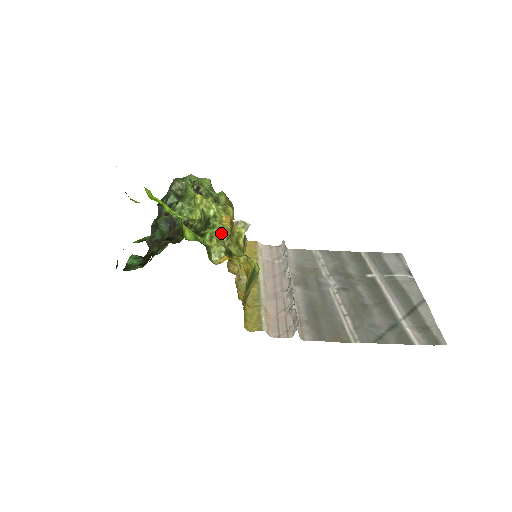
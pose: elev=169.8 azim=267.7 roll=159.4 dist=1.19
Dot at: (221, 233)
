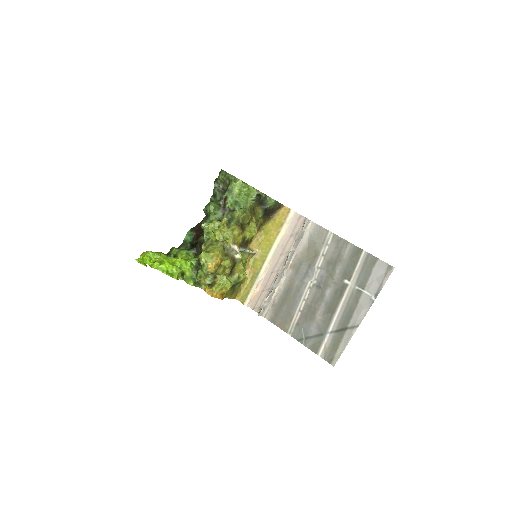
Dot at: (207, 274)
